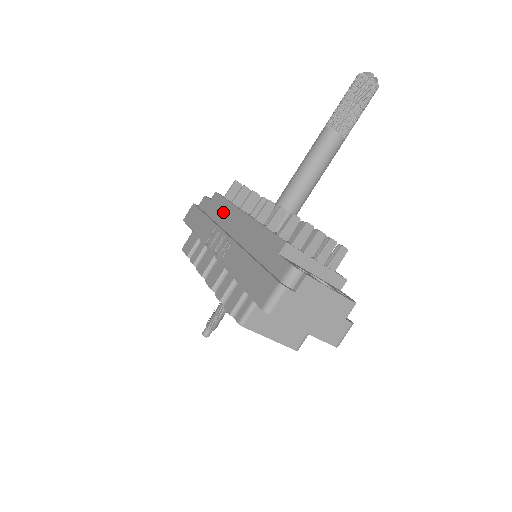
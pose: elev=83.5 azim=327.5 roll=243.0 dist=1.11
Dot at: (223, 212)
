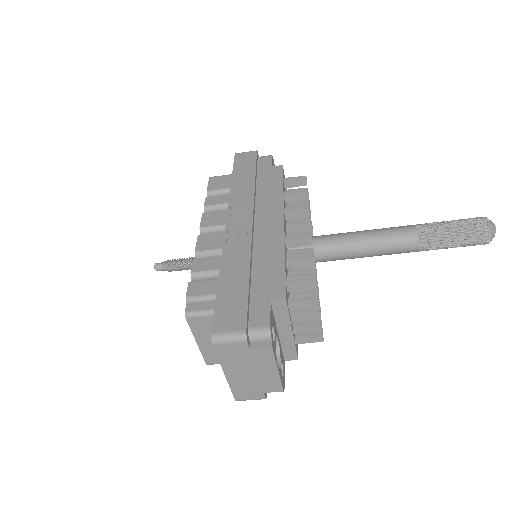
Dot at: (270, 194)
